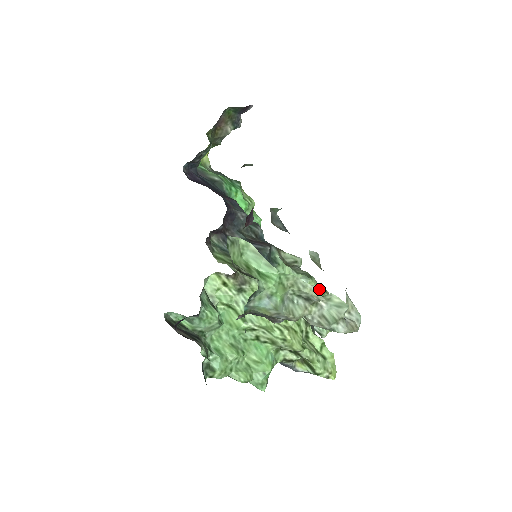
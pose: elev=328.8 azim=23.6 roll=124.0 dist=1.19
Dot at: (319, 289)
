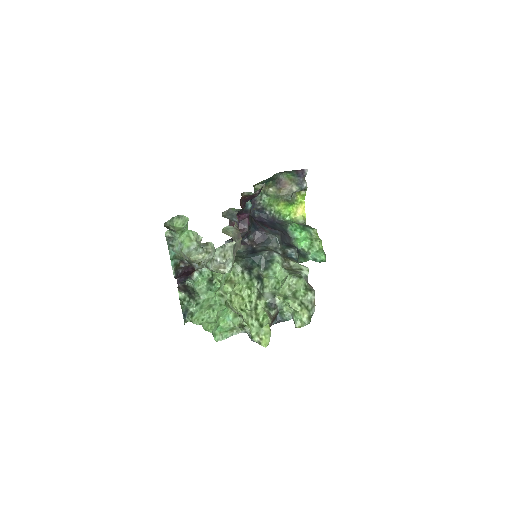
Dot at: (304, 287)
